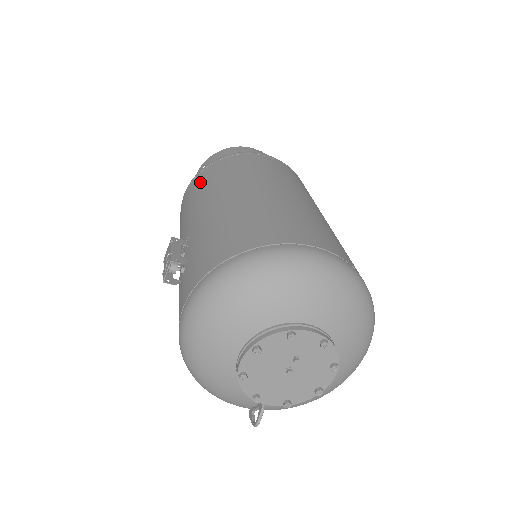
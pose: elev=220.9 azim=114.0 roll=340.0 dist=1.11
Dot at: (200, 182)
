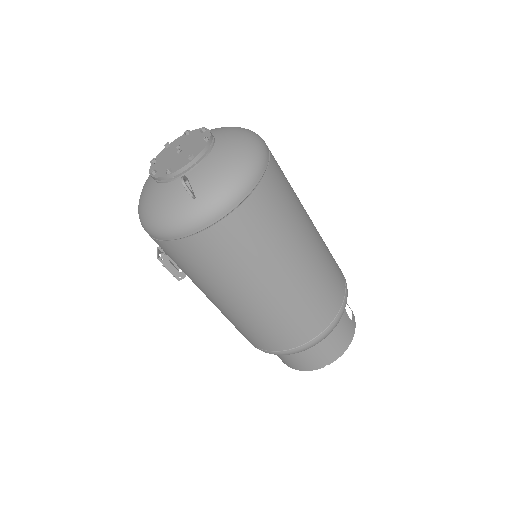
Dot at: occluded
